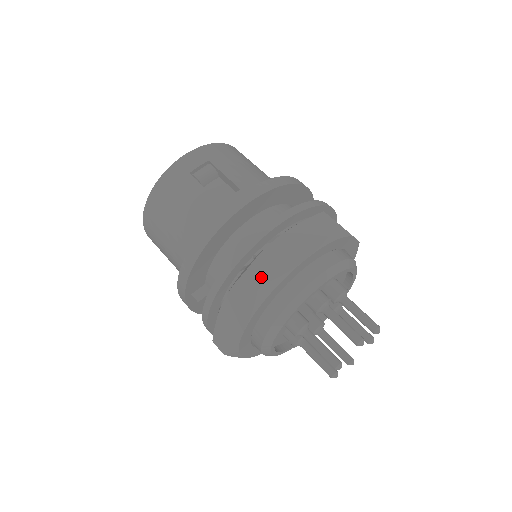
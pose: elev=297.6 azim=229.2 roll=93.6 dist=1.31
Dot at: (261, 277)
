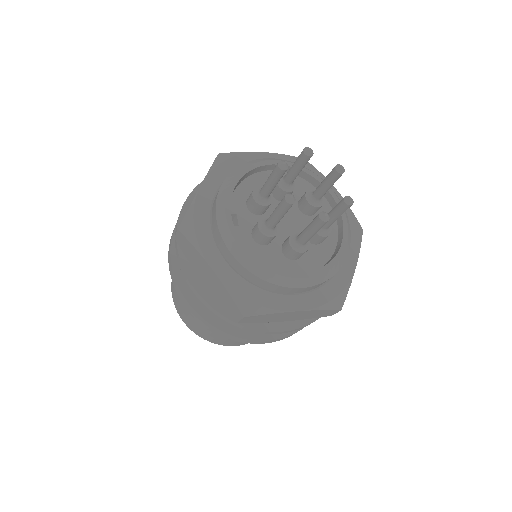
Dot at: occluded
